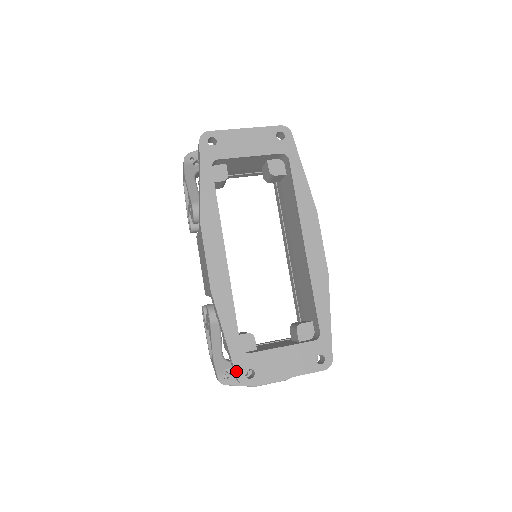
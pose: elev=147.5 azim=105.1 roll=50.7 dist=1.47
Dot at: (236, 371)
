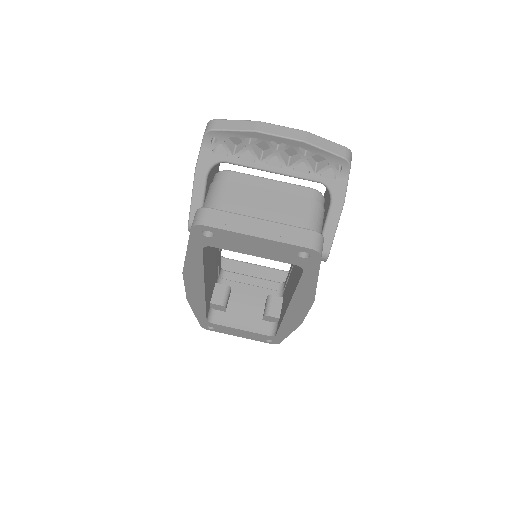
Dot at: (200, 324)
